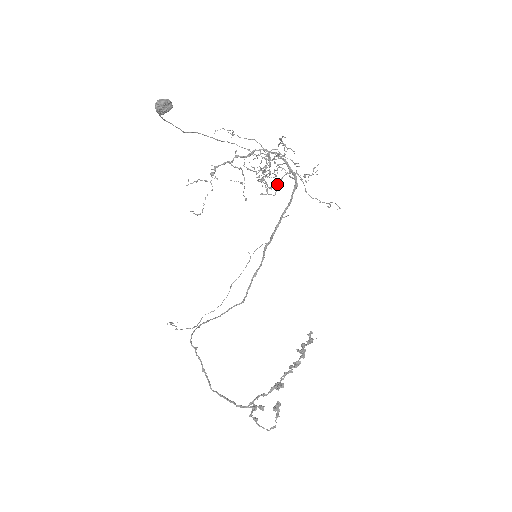
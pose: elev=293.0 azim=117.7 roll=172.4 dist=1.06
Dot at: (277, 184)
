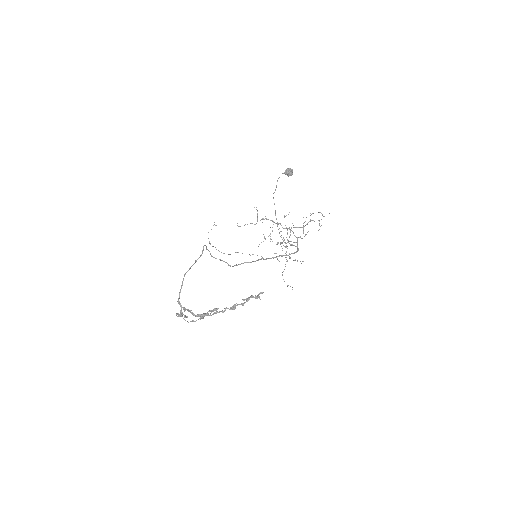
Dot at: (290, 244)
